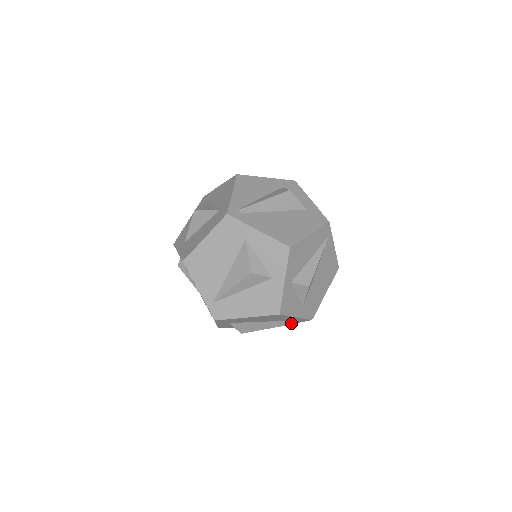
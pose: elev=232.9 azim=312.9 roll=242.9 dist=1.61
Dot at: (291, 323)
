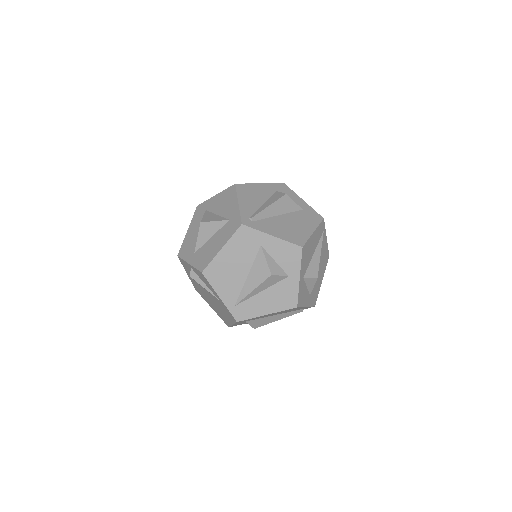
Dot at: (298, 312)
